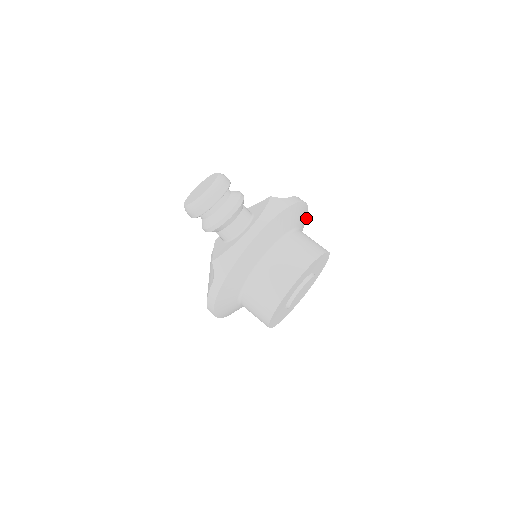
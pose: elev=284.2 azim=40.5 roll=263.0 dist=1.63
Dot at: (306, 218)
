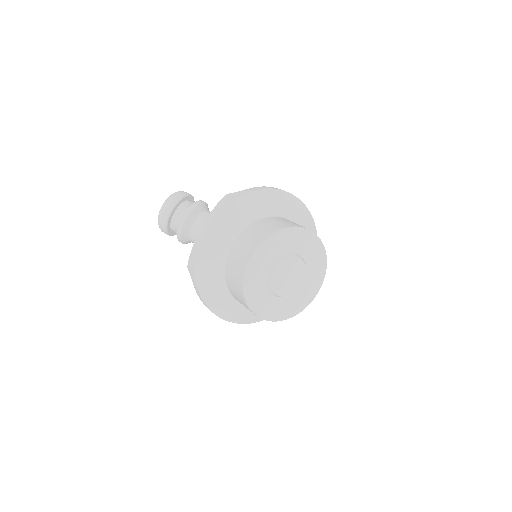
Dot at: (301, 205)
